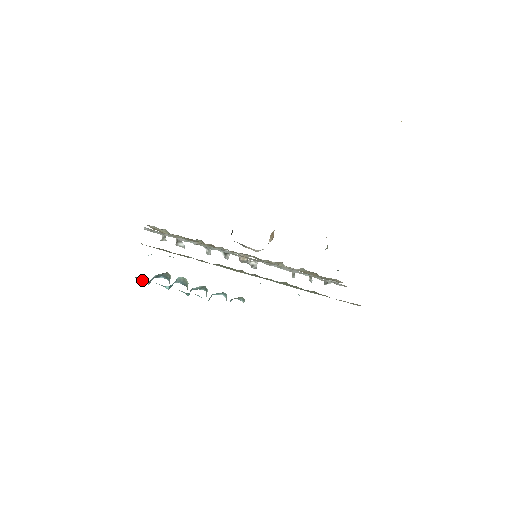
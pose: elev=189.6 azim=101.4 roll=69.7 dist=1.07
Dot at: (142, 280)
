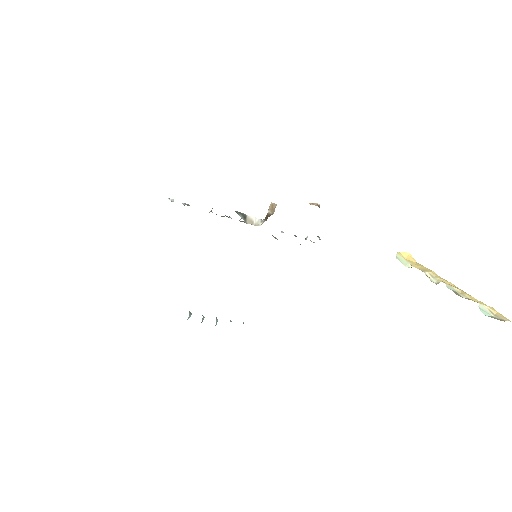
Dot at: occluded
